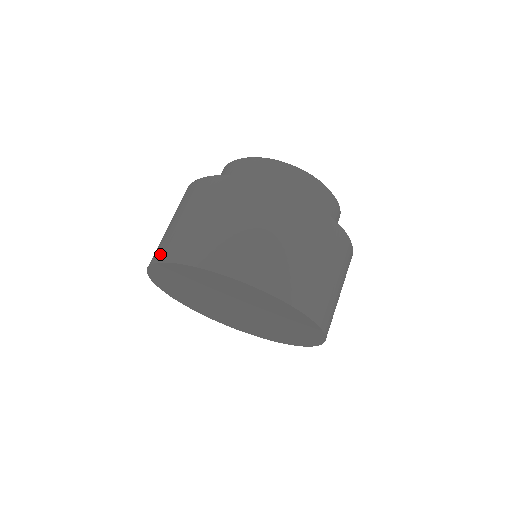
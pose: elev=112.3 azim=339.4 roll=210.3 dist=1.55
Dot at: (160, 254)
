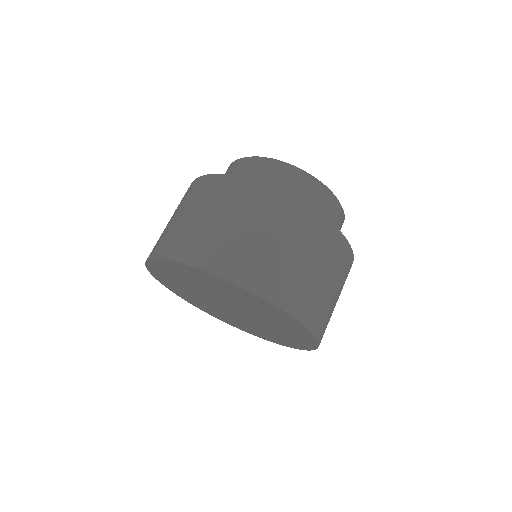
Dot at: occluded
